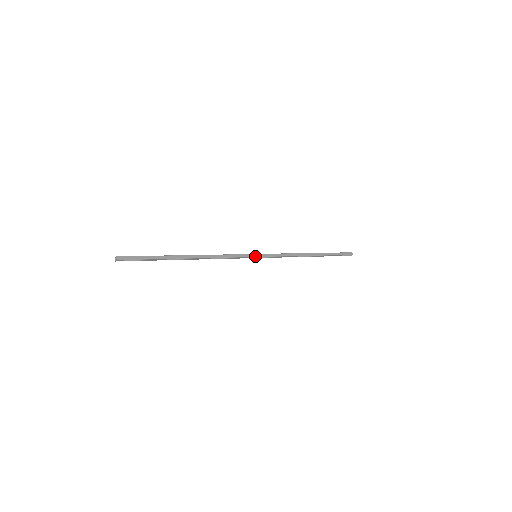
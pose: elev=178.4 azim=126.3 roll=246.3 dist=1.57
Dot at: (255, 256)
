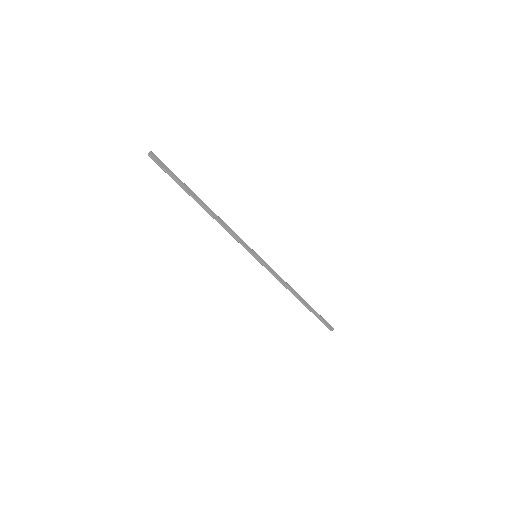
Dot at: (255, 255)
